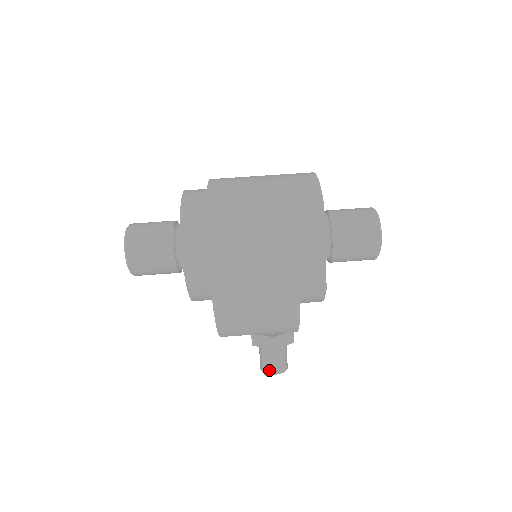
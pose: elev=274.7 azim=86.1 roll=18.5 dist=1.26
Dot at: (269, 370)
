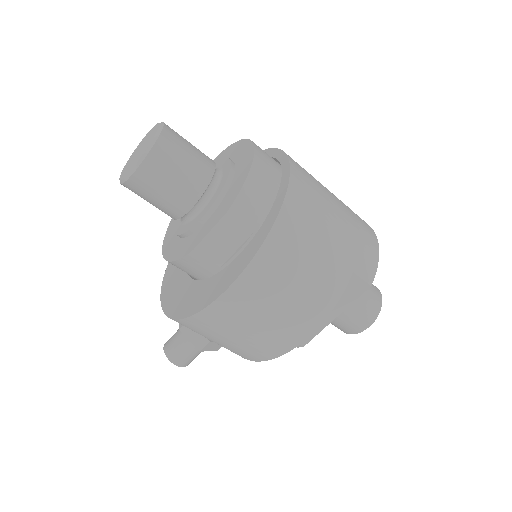
Dot at: (175, 359)
